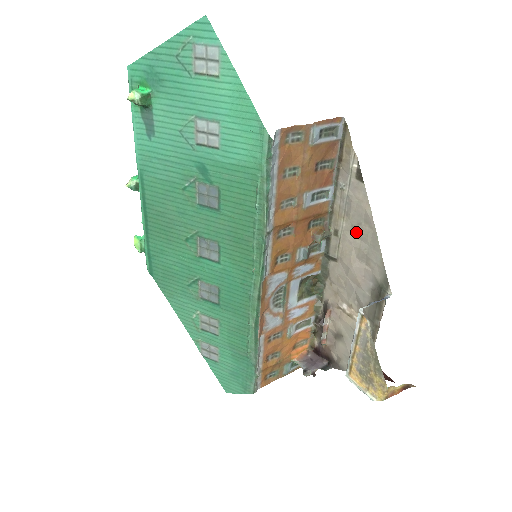
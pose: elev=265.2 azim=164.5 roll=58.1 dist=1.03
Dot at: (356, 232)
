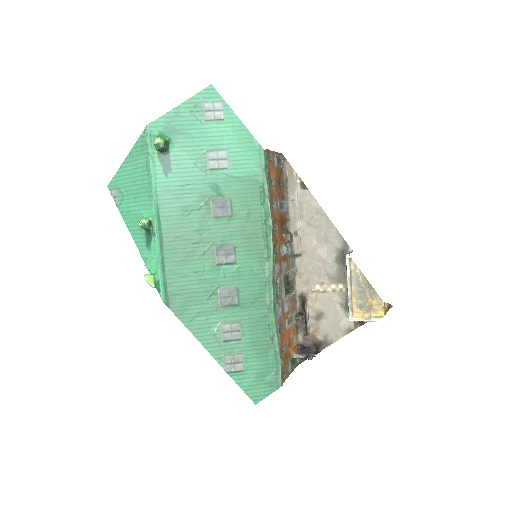
Dot at: (311, 225)
